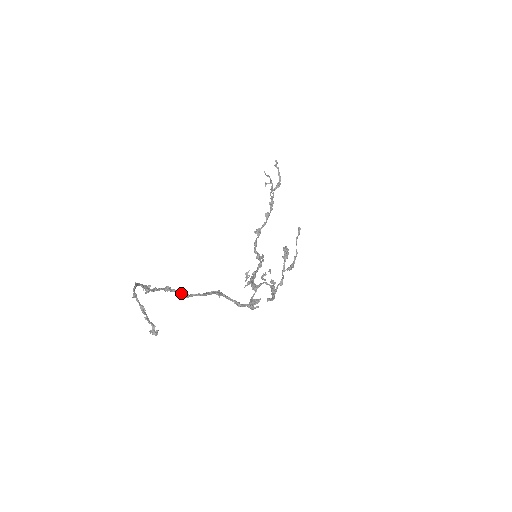
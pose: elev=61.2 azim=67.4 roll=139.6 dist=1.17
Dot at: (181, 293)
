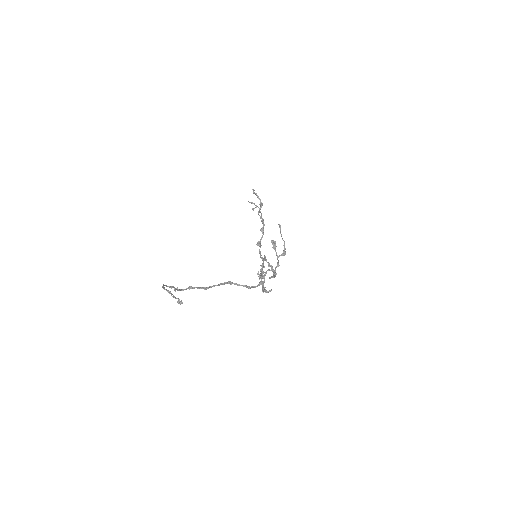
Dot at: (201, 288)
